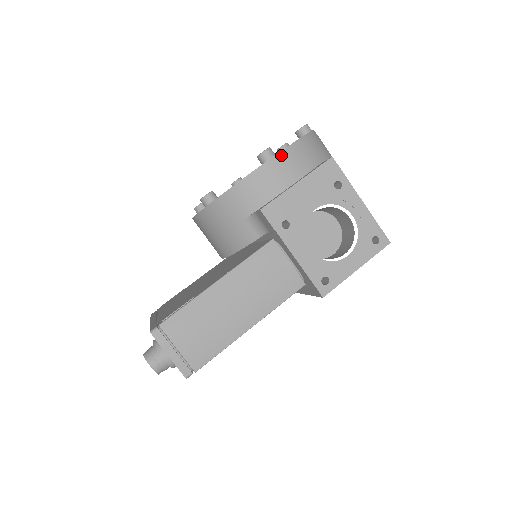
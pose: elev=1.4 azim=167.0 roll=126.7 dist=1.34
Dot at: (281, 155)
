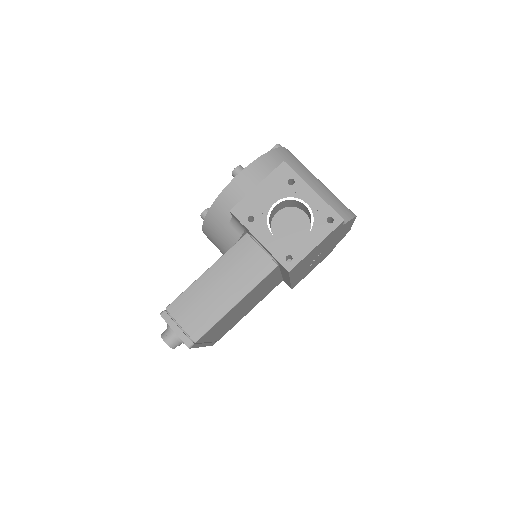
Dot at: (247, 169)
